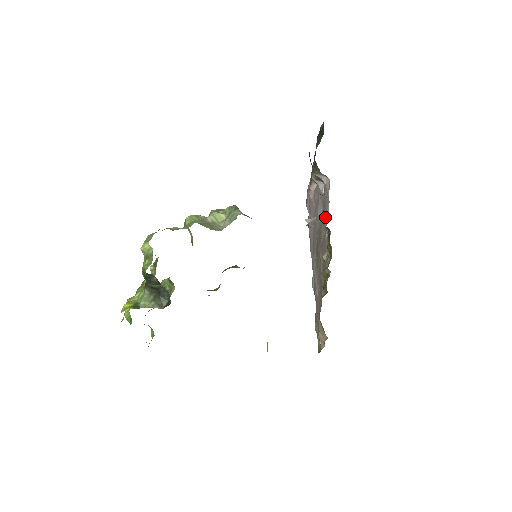
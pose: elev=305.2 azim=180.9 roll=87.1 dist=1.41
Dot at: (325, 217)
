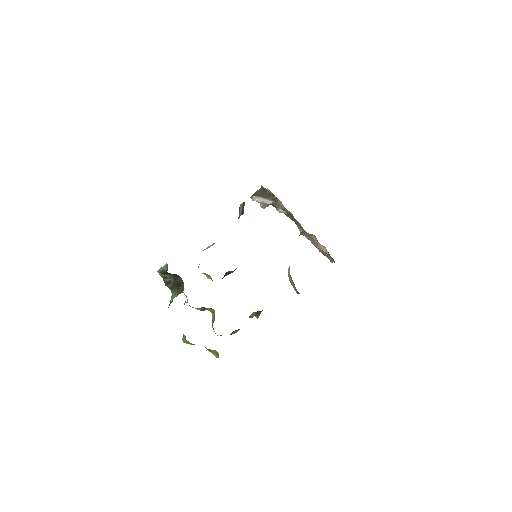
Dot at: occluded
